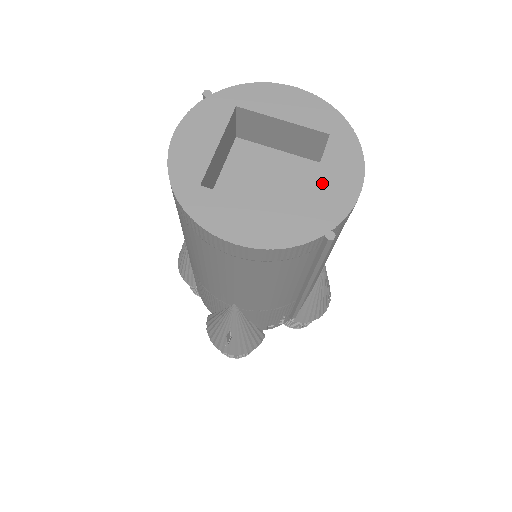
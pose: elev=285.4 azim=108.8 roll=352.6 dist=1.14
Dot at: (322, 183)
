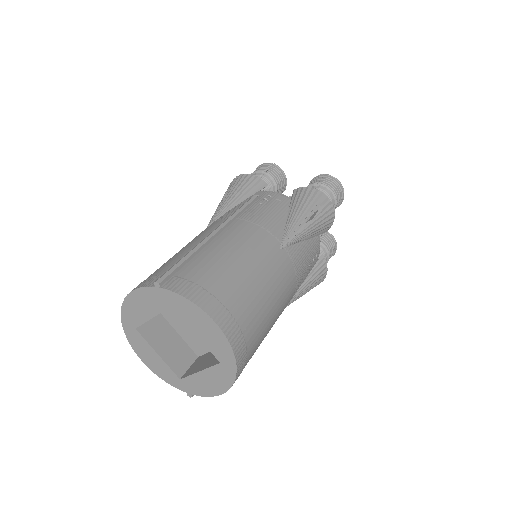
Dot at: (199, 377)
